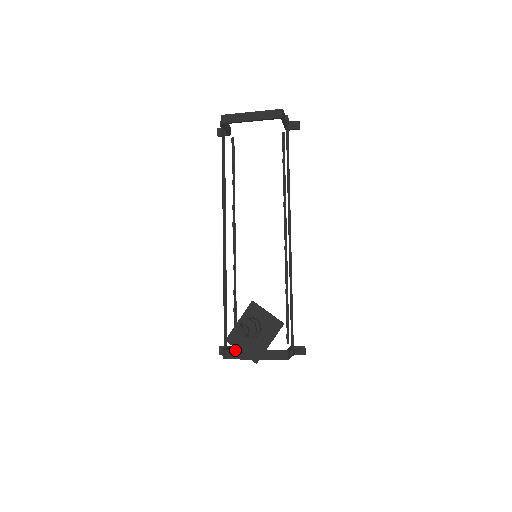
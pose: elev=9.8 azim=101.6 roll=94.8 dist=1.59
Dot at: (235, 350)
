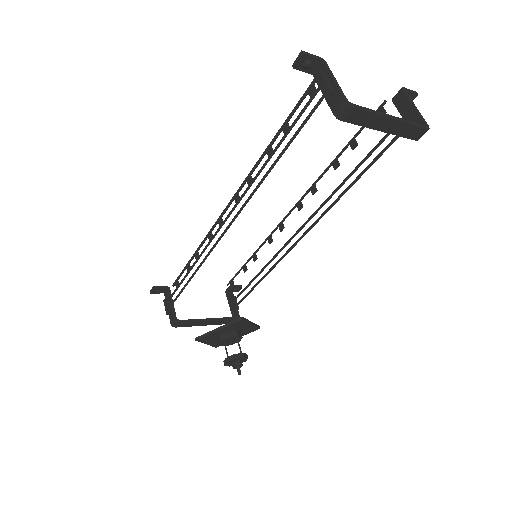
Dot at: (189, 323)
